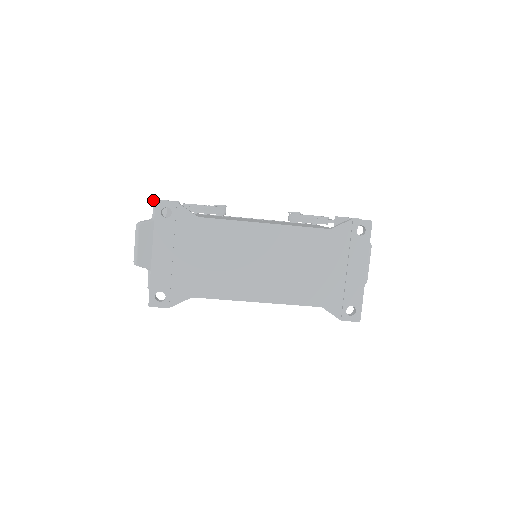
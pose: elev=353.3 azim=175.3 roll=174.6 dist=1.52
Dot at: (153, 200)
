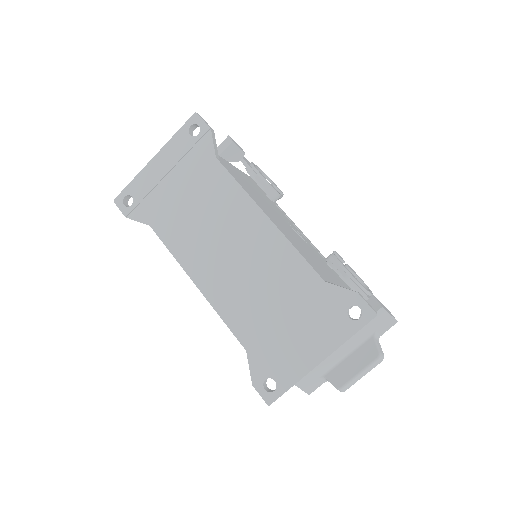
Dot at: (228, 136)
